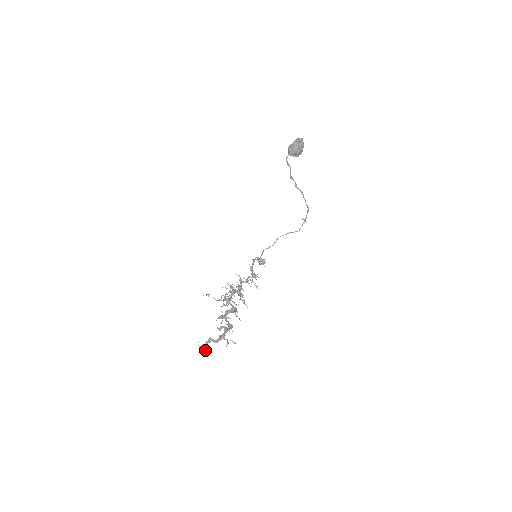
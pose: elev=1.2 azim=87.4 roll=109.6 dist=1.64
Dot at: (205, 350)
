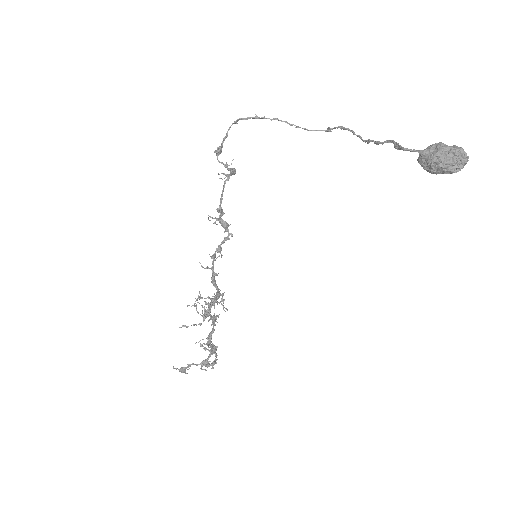
Dot at: occluded
